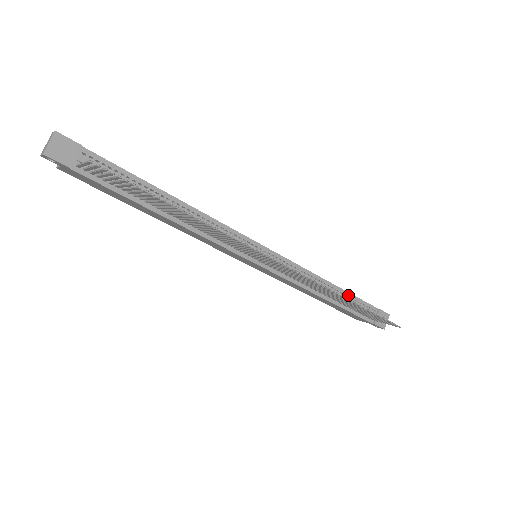
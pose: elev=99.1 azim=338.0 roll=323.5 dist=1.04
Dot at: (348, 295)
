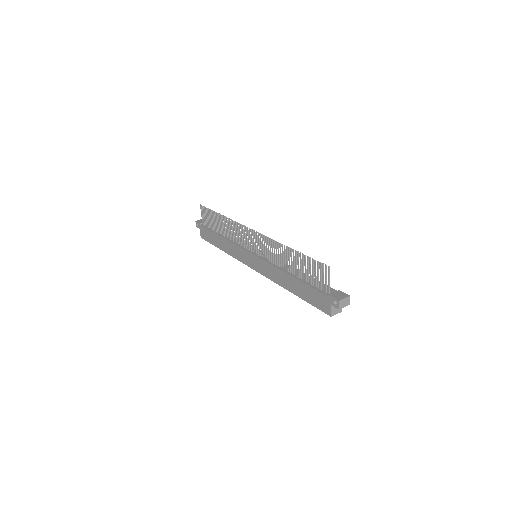
Dot at: occluded
